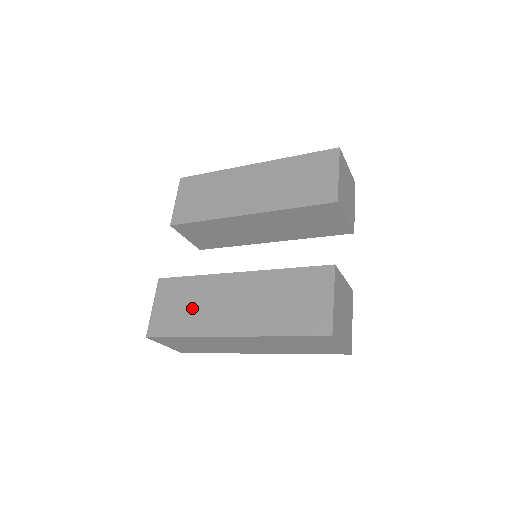
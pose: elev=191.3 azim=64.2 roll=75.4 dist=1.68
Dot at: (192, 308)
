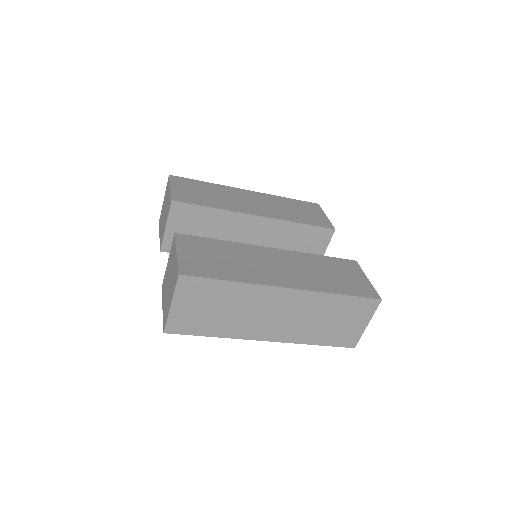
Dot at: (233, 261)
